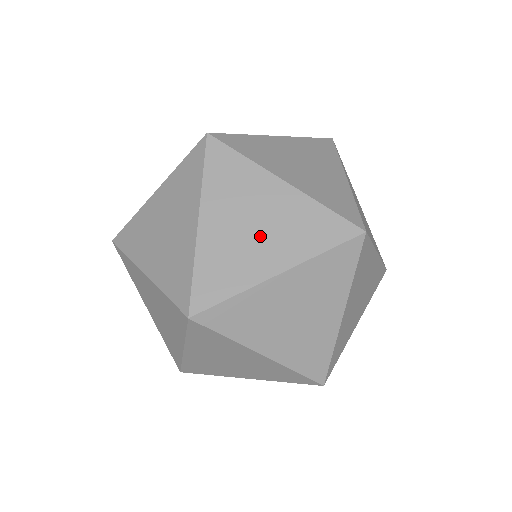
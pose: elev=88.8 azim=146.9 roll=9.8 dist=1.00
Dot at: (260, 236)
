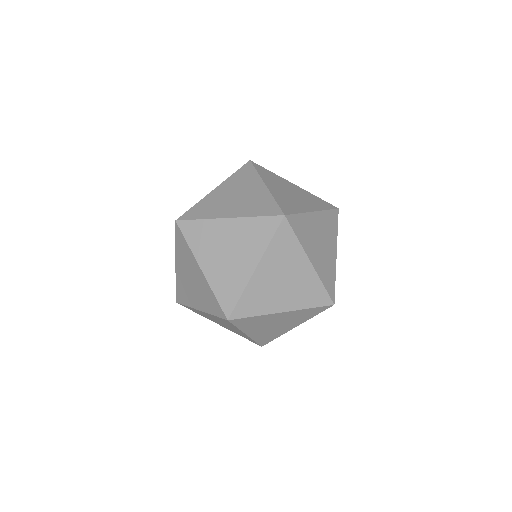
Dot at: occluded
